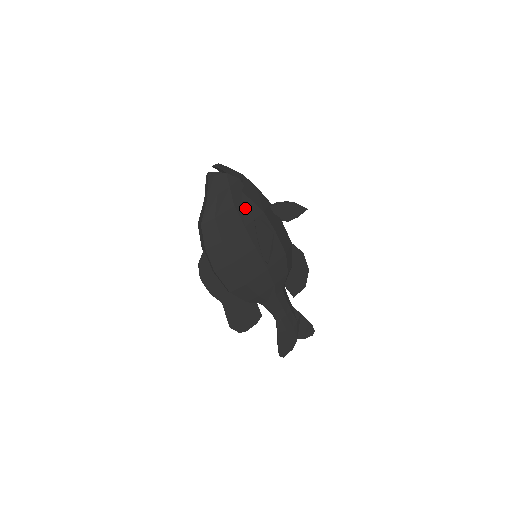
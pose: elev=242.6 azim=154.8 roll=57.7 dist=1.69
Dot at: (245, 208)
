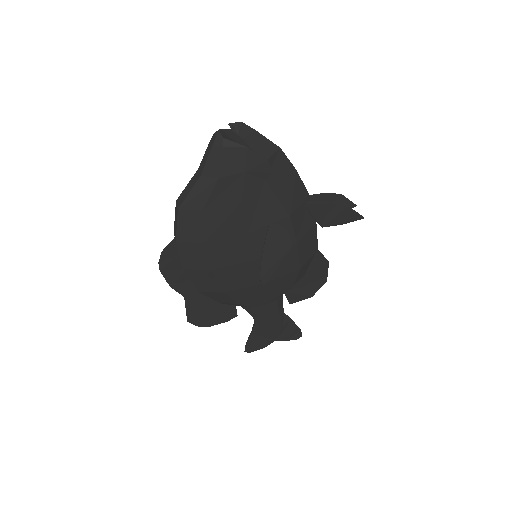
Dot at: (260, 206)
